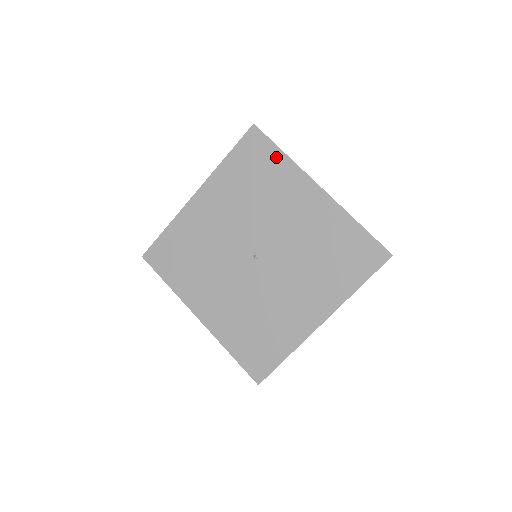
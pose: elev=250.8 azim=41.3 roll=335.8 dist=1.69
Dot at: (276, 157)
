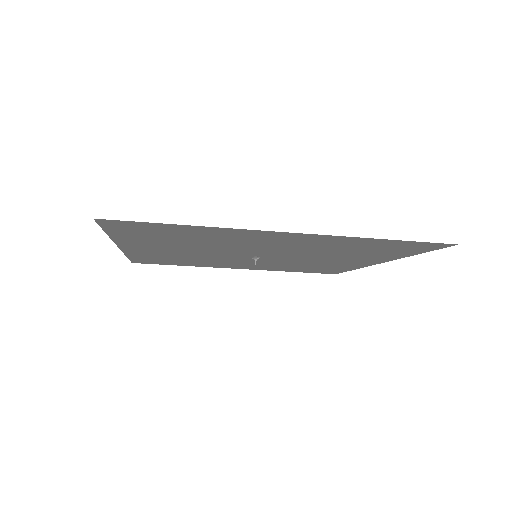
Dot at: (406, 254)
